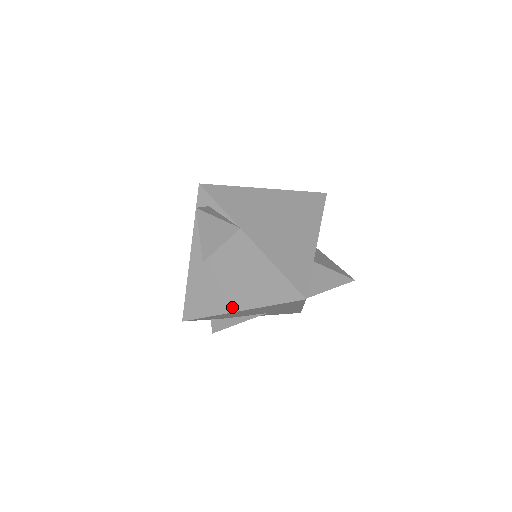
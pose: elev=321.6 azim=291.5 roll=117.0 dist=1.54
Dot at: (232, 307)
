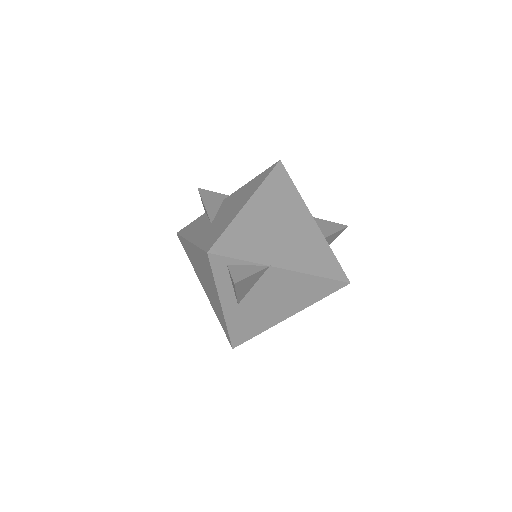
Dot at: (281, 318)
